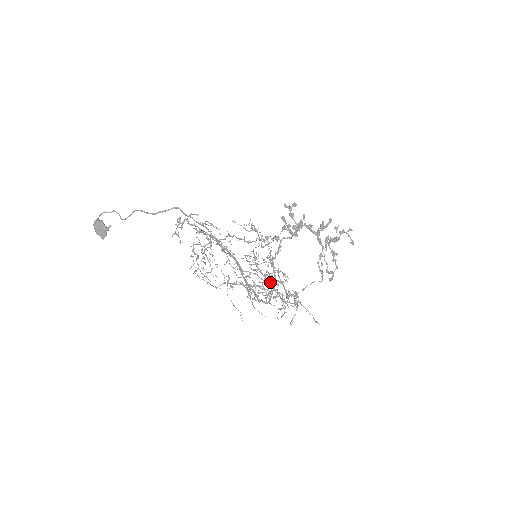
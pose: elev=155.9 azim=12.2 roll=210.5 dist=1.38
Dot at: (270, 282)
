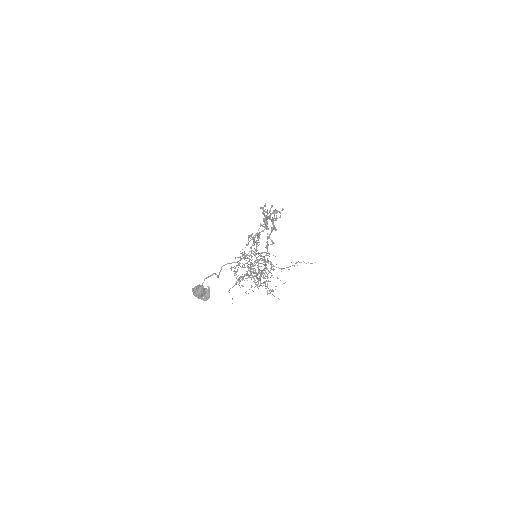
Dot at: (249, 268)
